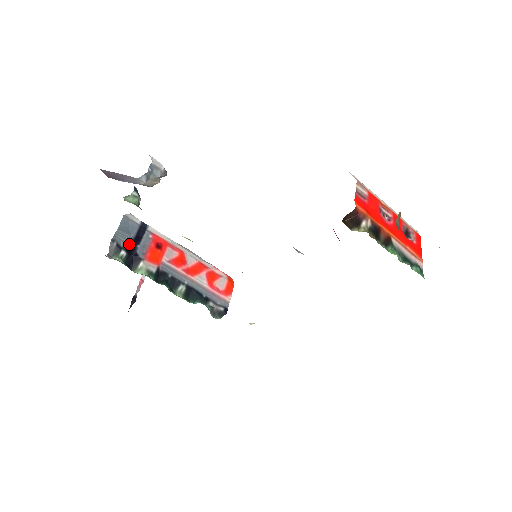
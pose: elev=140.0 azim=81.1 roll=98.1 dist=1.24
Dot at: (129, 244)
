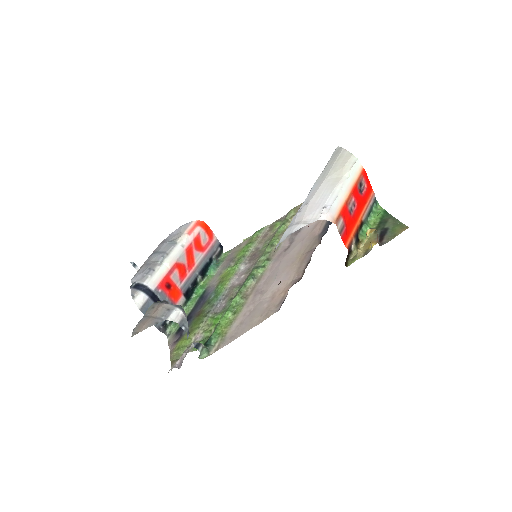
Dot at: occluded
